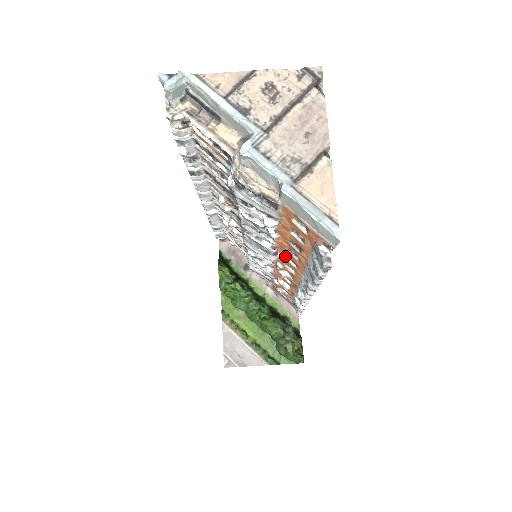
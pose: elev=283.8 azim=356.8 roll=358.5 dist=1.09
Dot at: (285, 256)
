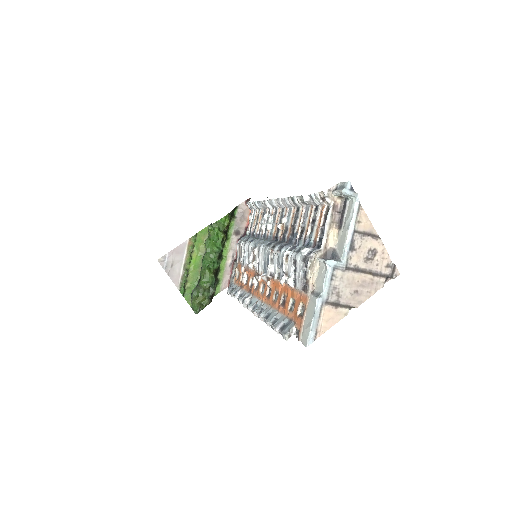
Dot at: (270, 286)
